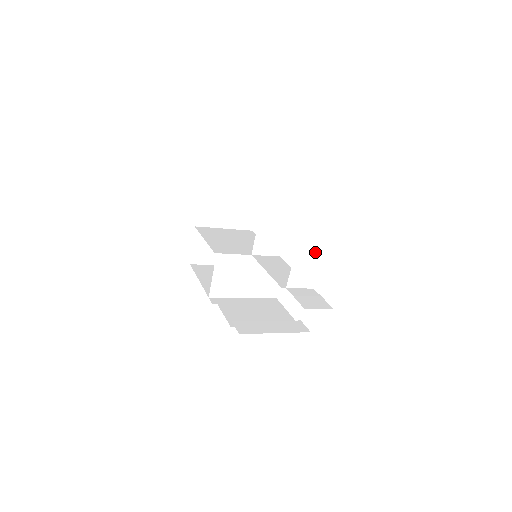
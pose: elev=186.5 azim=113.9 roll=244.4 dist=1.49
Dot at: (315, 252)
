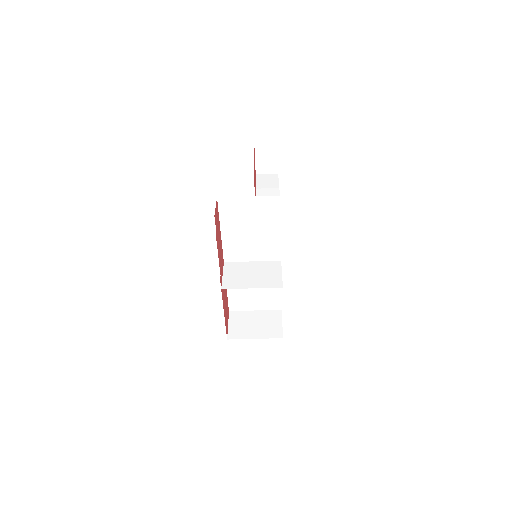
Dot at: (272, 190)
